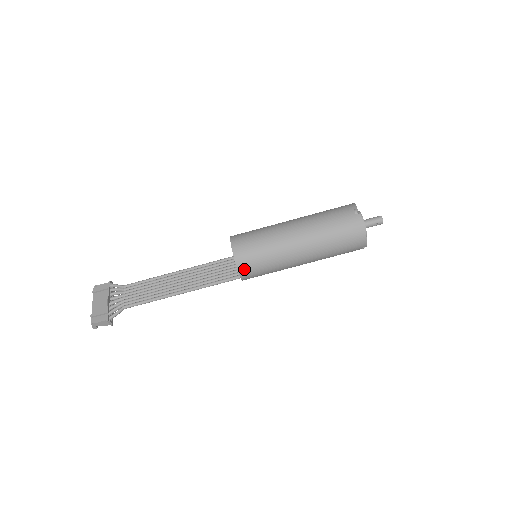
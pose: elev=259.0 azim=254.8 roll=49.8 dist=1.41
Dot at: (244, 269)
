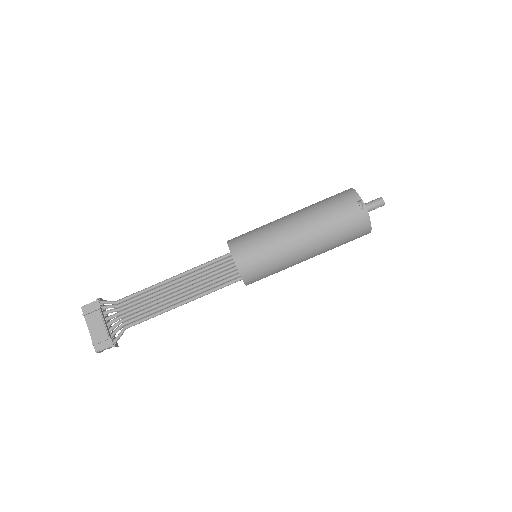
Dot at: (251, 280)
